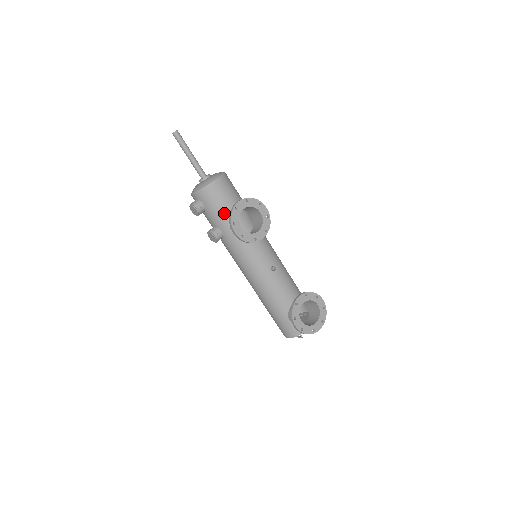
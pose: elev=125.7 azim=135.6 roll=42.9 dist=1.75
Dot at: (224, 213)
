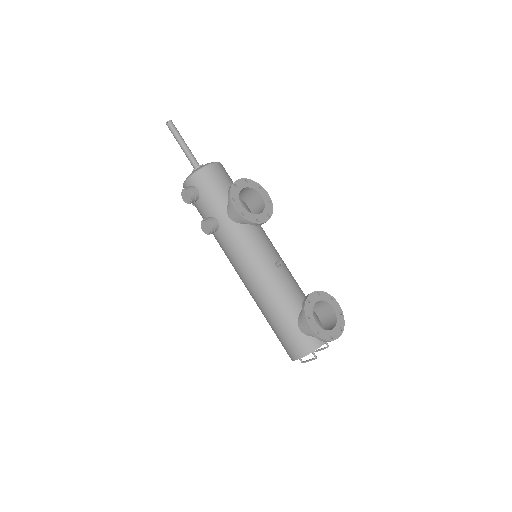
Dot at: (221, 198)
